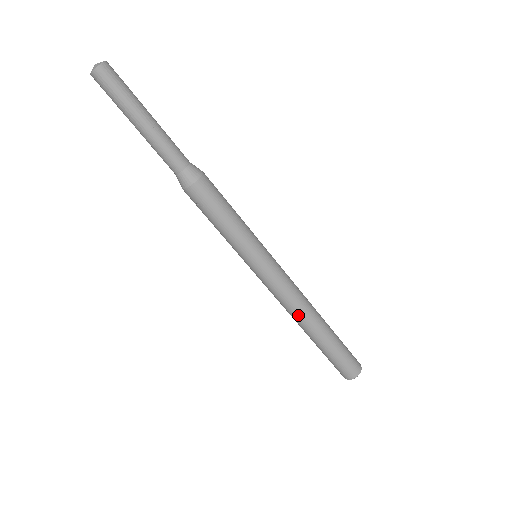
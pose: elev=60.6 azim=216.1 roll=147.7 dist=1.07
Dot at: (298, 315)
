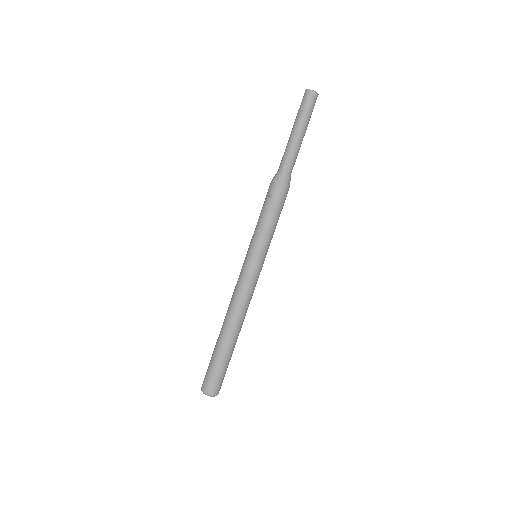
Dot at: (233, 313)
